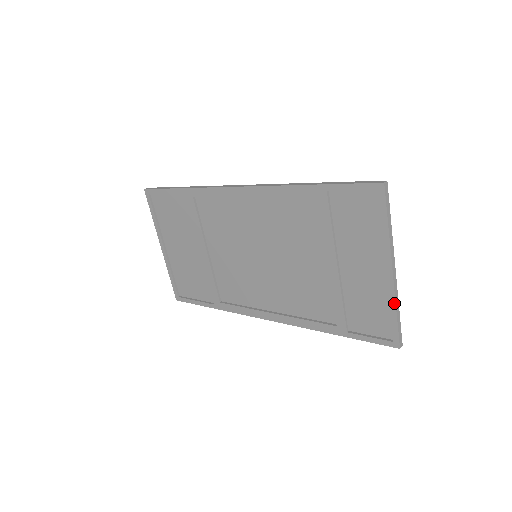
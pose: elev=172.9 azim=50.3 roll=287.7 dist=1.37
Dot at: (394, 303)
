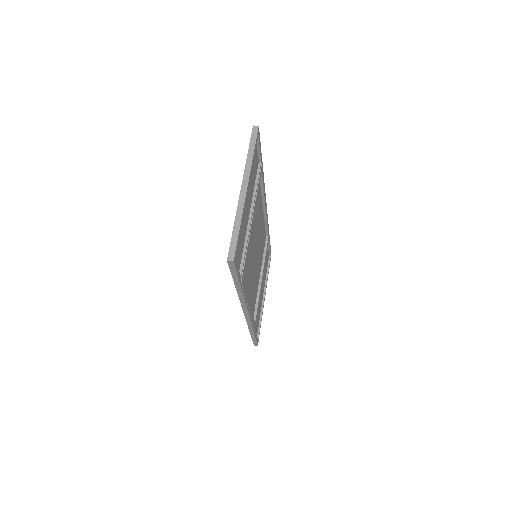
Dot at: (236, 216)
